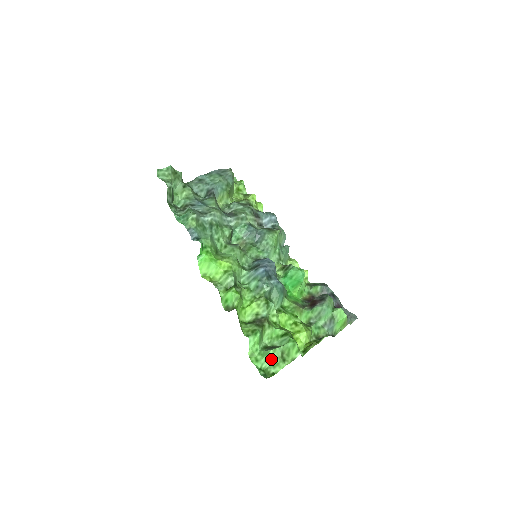
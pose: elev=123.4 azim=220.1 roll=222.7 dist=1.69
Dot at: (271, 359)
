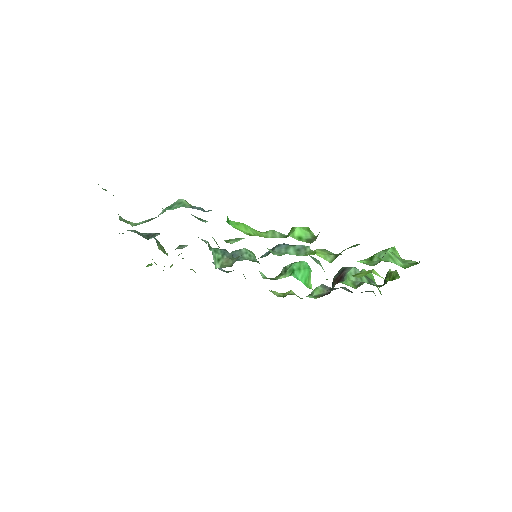
Dot at: (396, 258)
